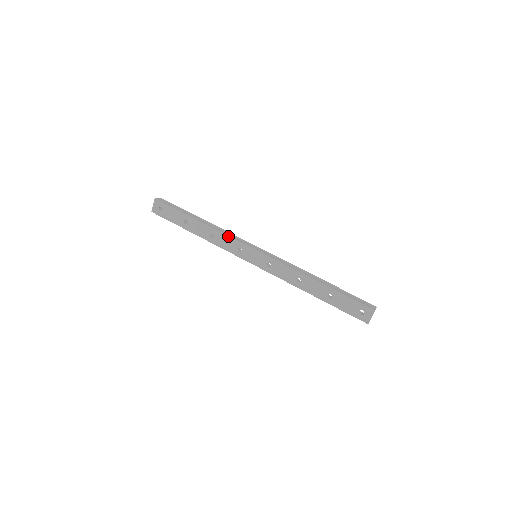
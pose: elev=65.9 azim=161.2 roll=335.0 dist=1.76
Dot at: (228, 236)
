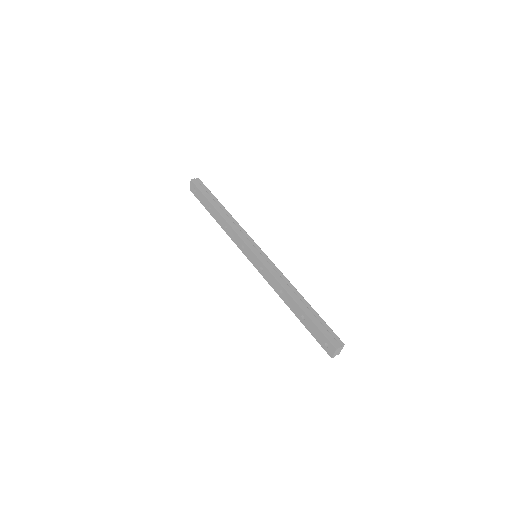
Dot at: (235, 231)
